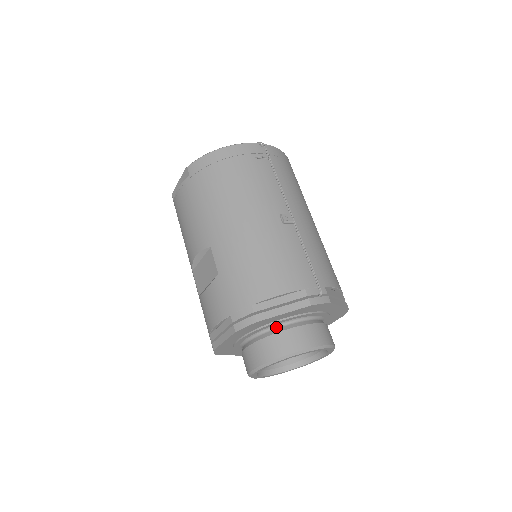
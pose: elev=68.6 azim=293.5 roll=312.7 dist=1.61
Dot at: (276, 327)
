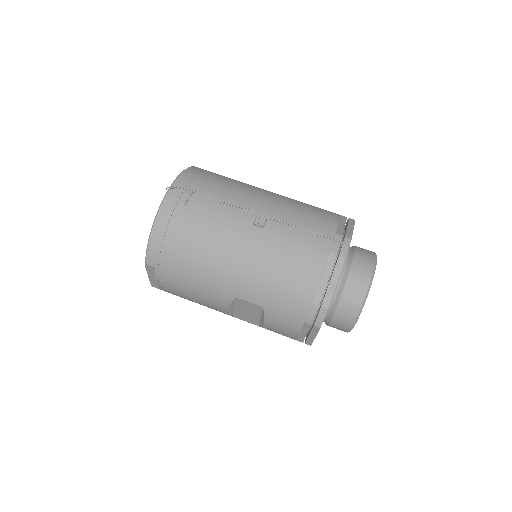
Dot at: (336, 292)
